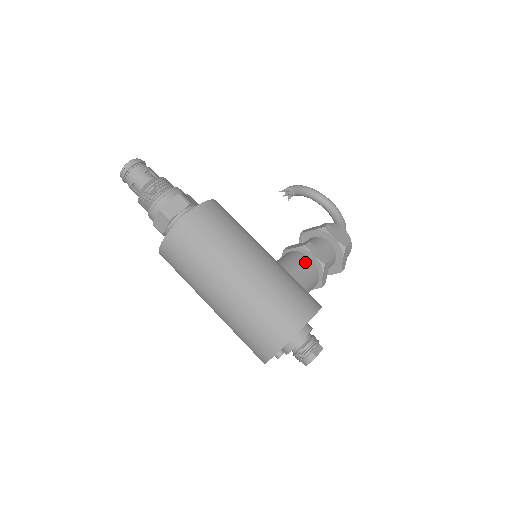
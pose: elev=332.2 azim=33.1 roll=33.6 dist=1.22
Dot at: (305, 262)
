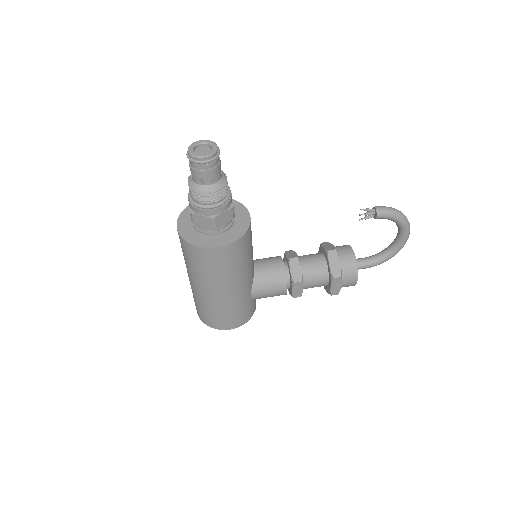
Dot at: (278, 291)
